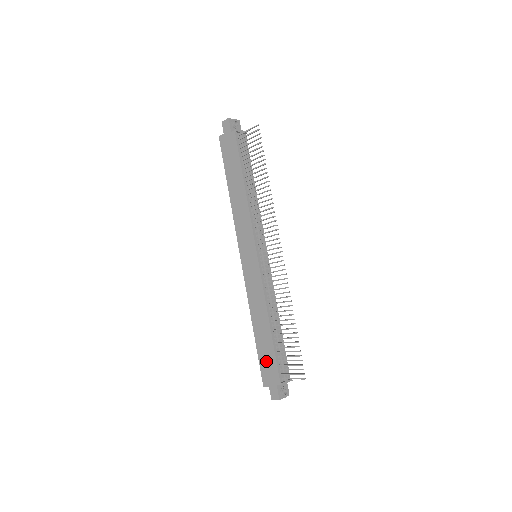
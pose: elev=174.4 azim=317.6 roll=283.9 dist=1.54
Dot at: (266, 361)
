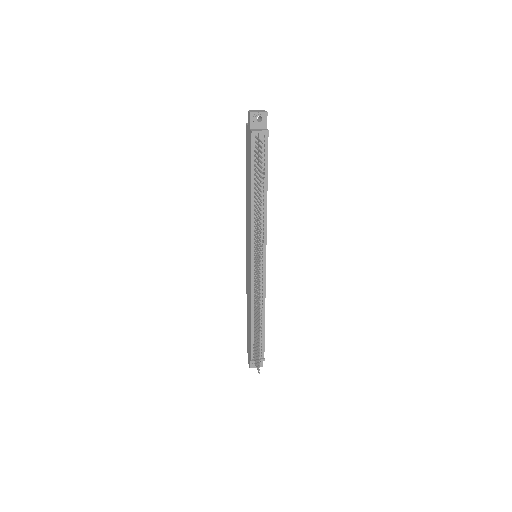
Dot at: (248, 337)
